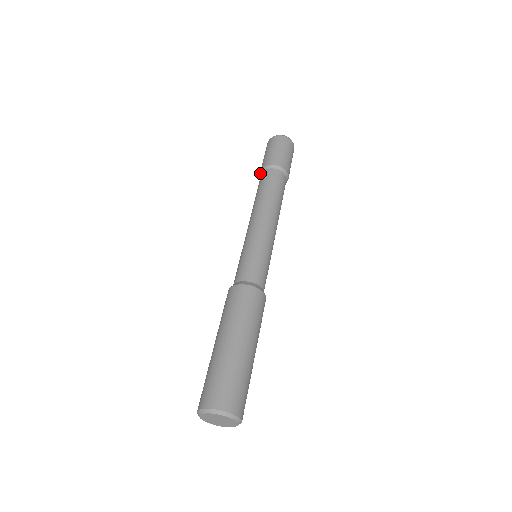
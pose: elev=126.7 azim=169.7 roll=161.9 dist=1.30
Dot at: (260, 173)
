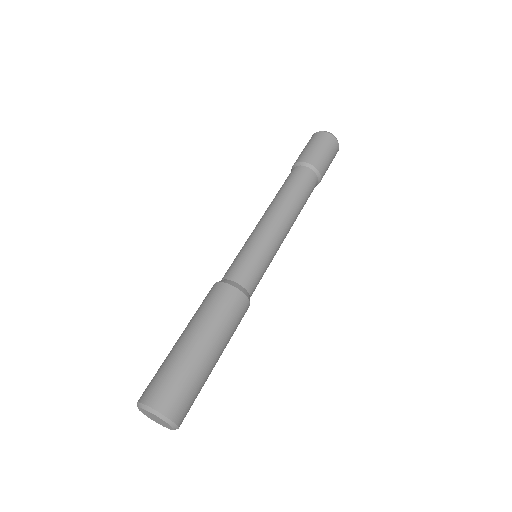
Dot at: (298, 163)
